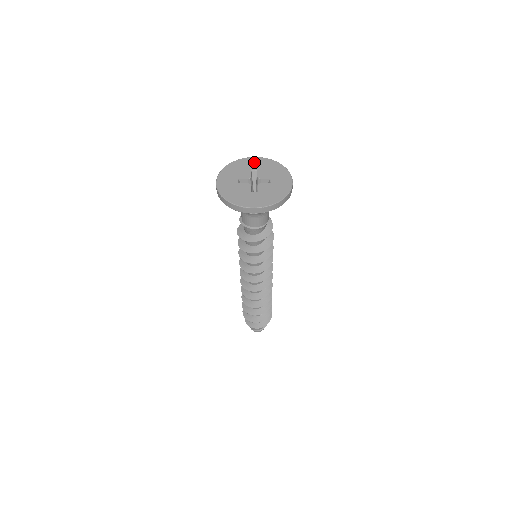
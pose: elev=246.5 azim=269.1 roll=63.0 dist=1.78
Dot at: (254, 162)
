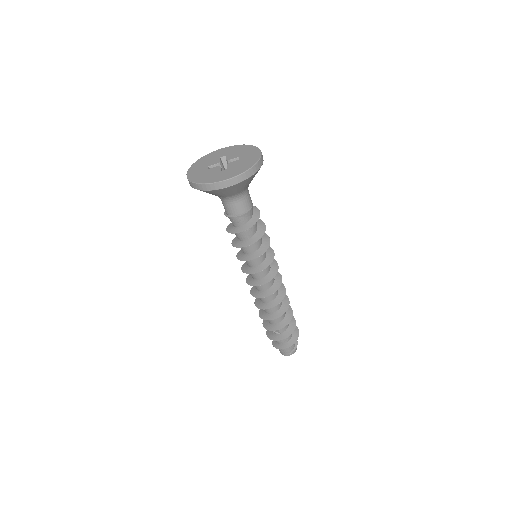
Dot at: (222, 151)
